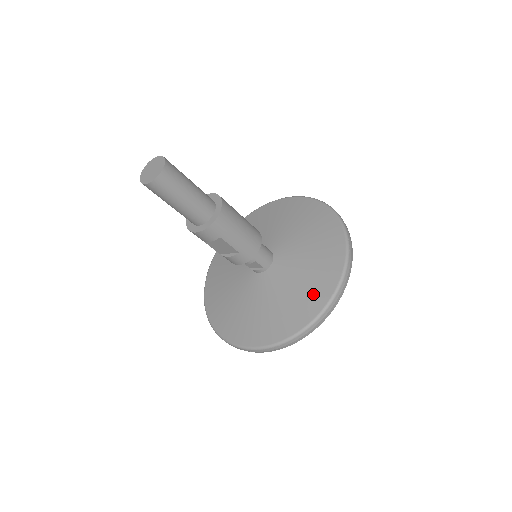
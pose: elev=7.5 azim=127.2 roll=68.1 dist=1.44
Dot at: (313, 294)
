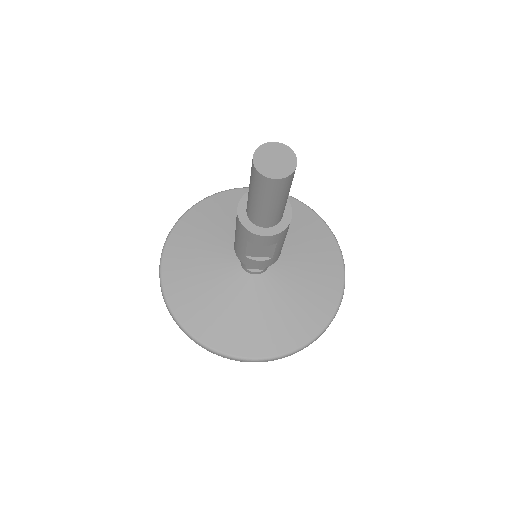
Dot at: (319, 303)
